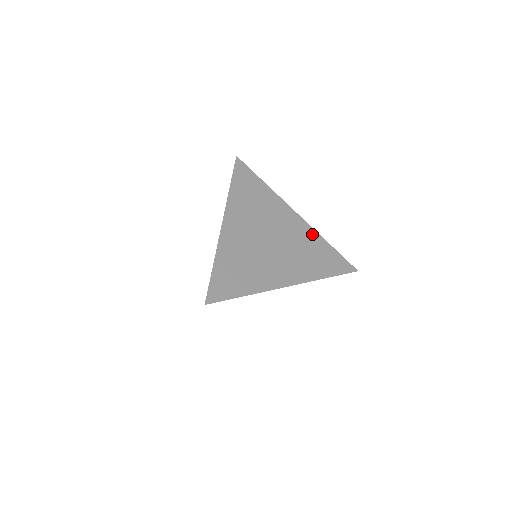
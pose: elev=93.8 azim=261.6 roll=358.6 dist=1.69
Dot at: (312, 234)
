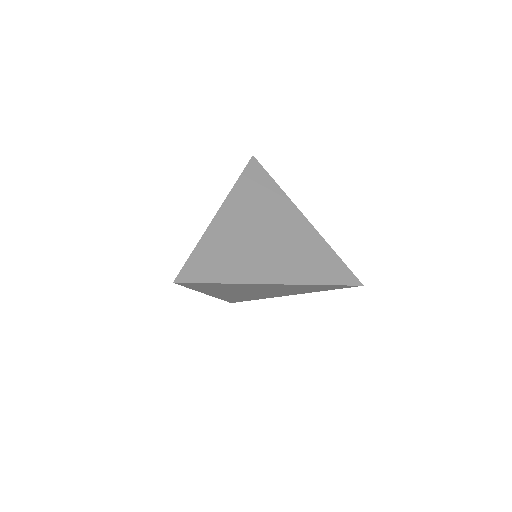
Dot at: (317, 239)
